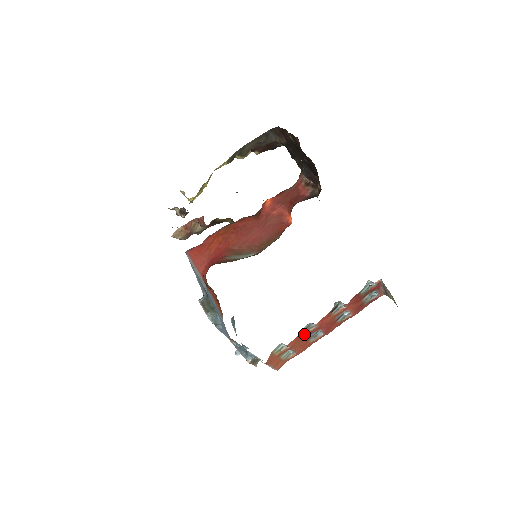
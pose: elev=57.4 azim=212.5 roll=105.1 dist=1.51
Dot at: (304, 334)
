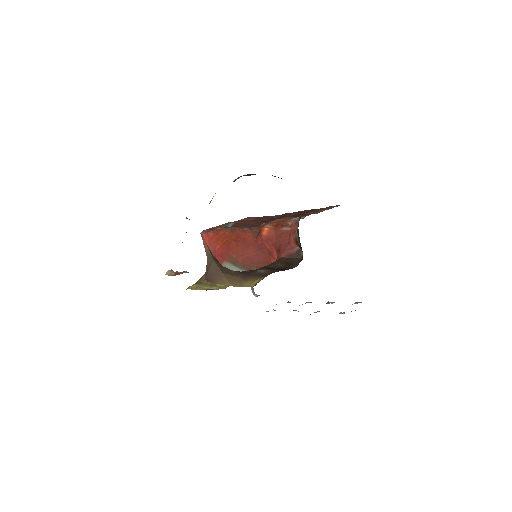
Dot at: occluded
